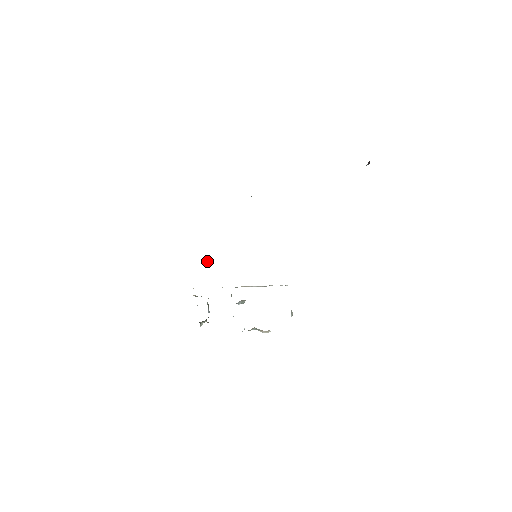
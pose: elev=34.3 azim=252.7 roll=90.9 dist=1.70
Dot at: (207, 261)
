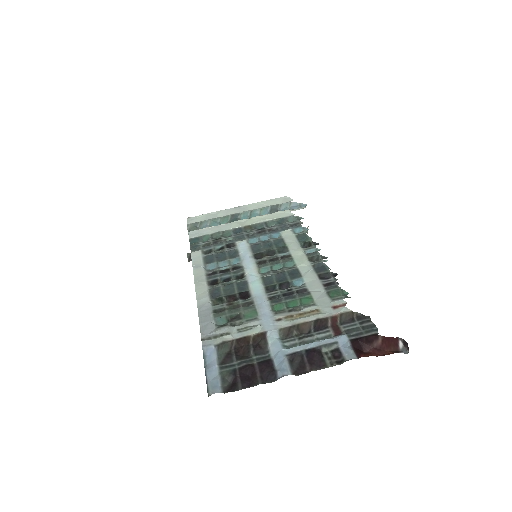
Dot at: (196, 242)
